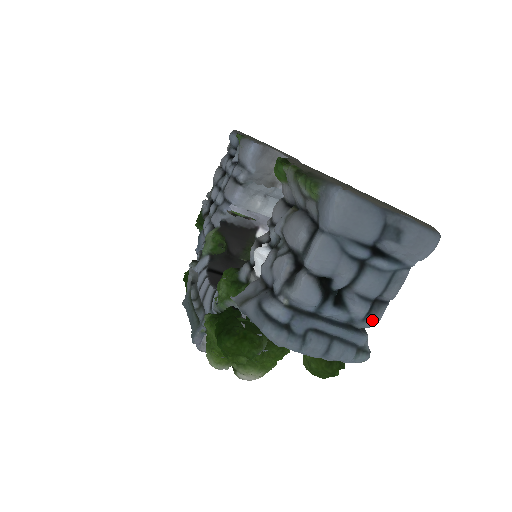
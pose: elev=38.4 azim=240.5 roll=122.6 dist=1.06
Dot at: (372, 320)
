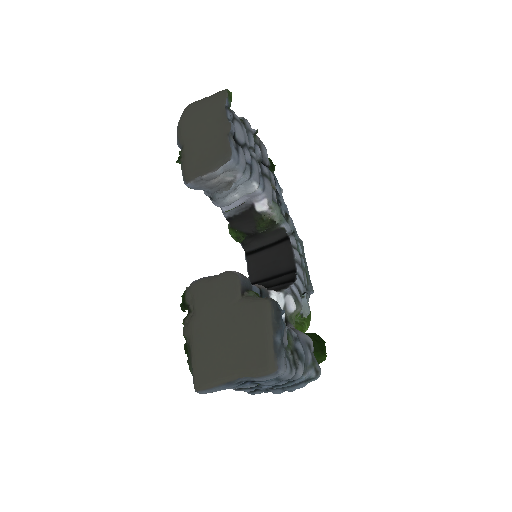
Dot at: occluded
